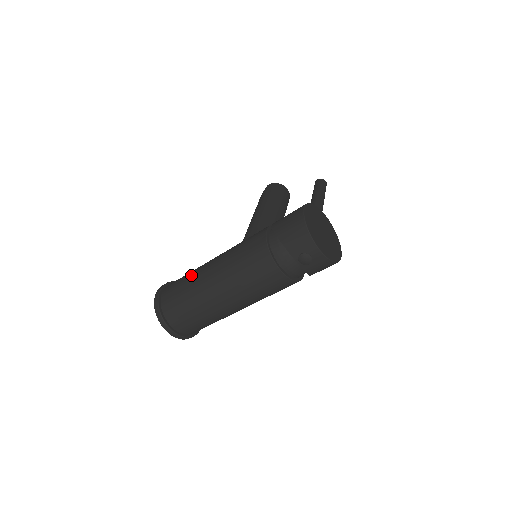
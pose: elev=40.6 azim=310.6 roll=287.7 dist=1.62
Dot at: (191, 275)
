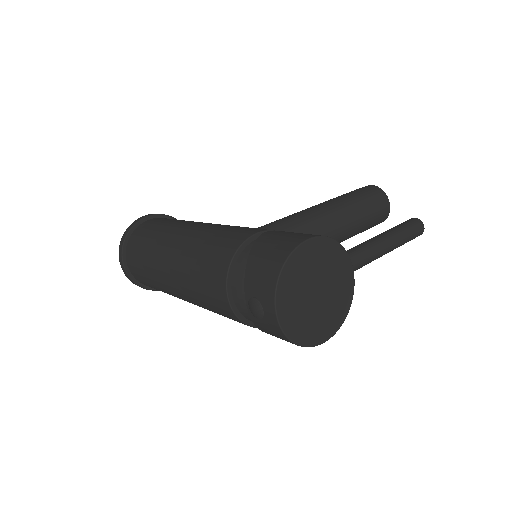
Dot at: (172, 223)
